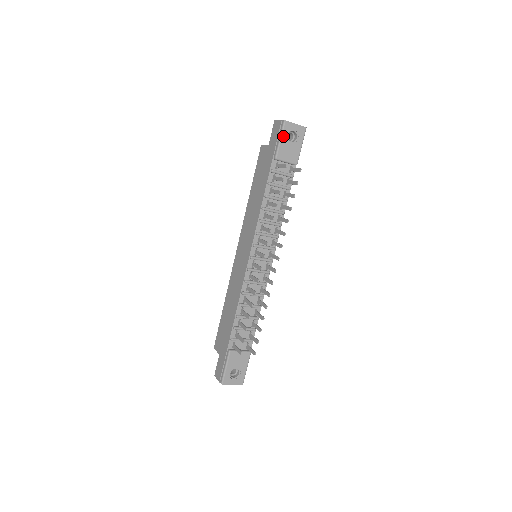
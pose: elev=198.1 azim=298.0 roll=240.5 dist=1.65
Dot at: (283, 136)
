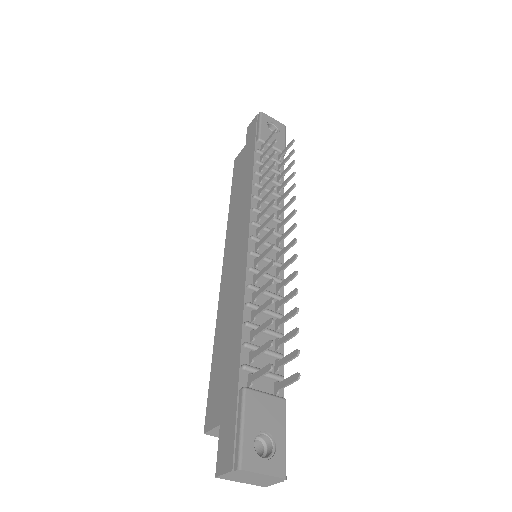
Dot at: (262, 123)
